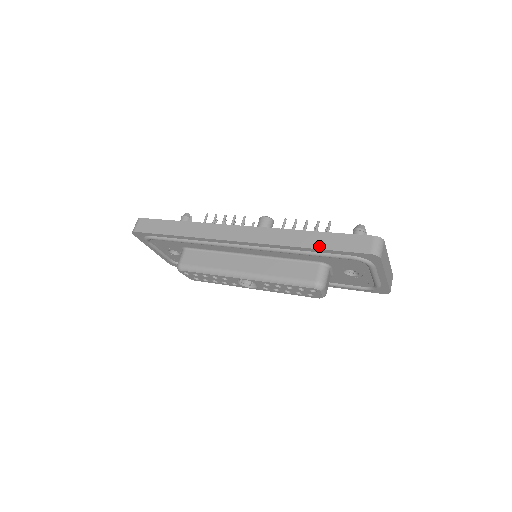
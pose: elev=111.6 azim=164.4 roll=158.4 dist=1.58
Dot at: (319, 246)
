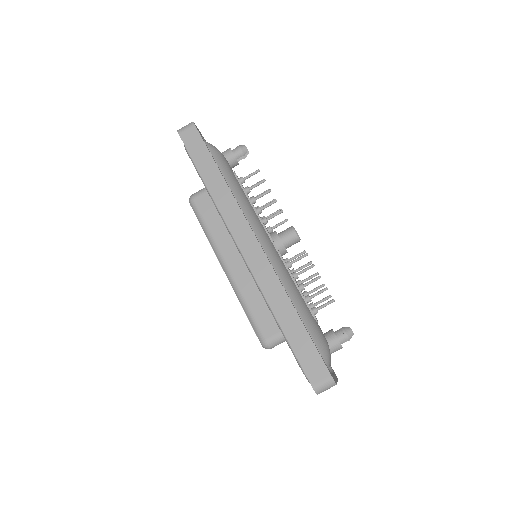
Dot at: (287, 332)
